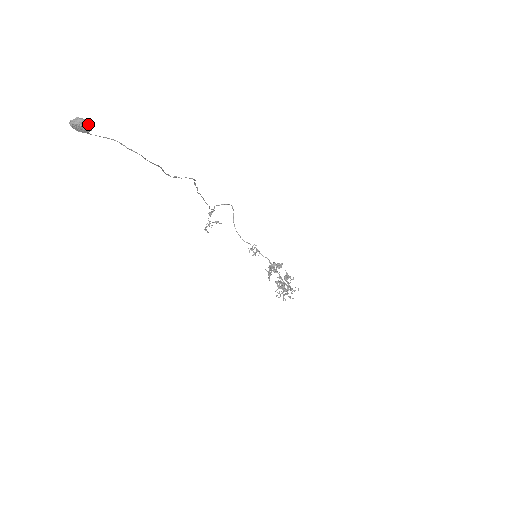
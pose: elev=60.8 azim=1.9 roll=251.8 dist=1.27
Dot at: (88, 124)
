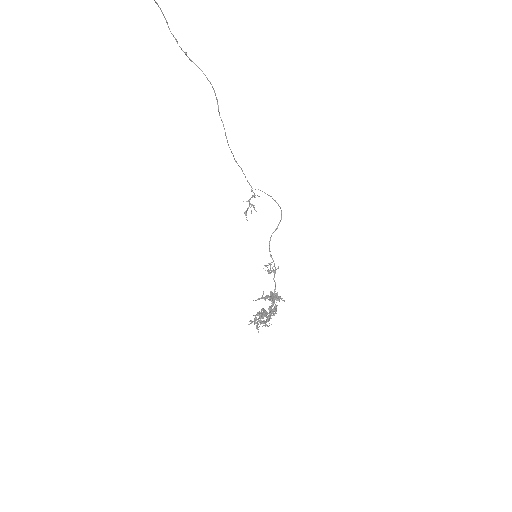
Dot at: out of frame
